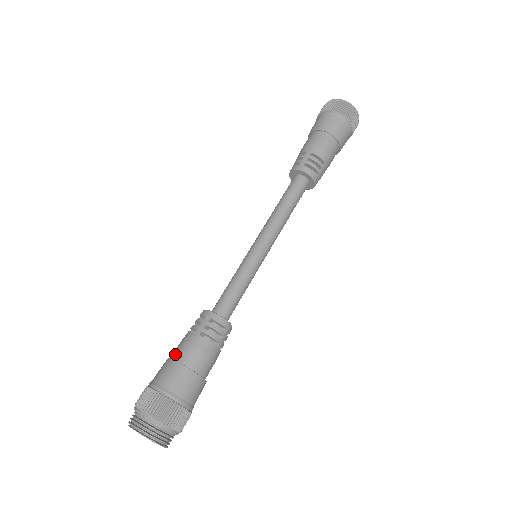
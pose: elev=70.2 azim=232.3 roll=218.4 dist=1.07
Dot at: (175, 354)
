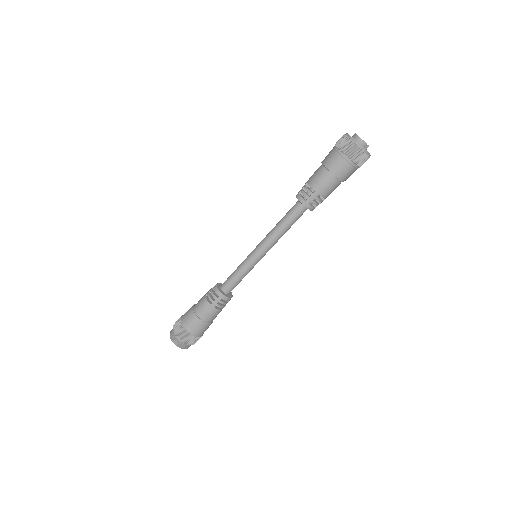
Dot at: (198, 313)
